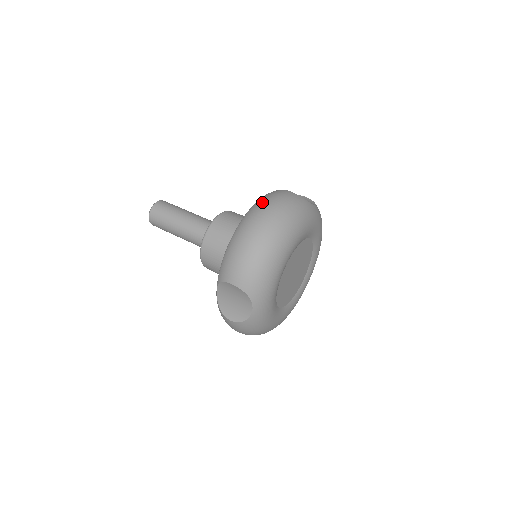
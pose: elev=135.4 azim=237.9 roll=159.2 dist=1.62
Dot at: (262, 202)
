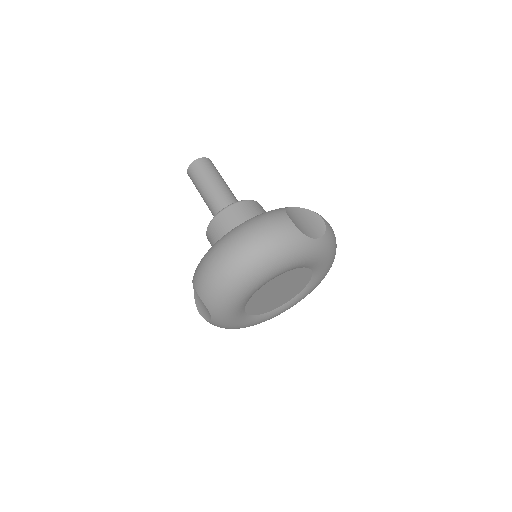
Dot at: (251, 224)
